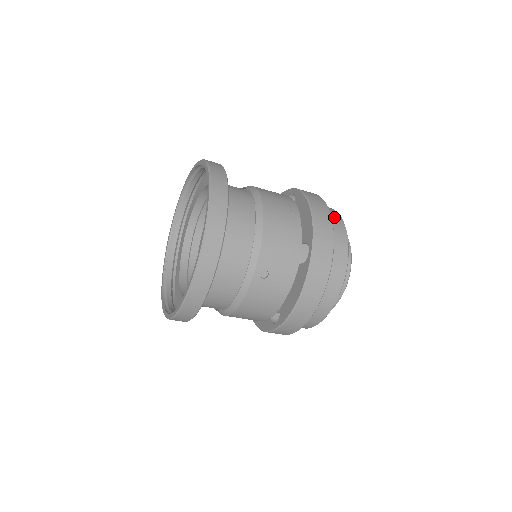
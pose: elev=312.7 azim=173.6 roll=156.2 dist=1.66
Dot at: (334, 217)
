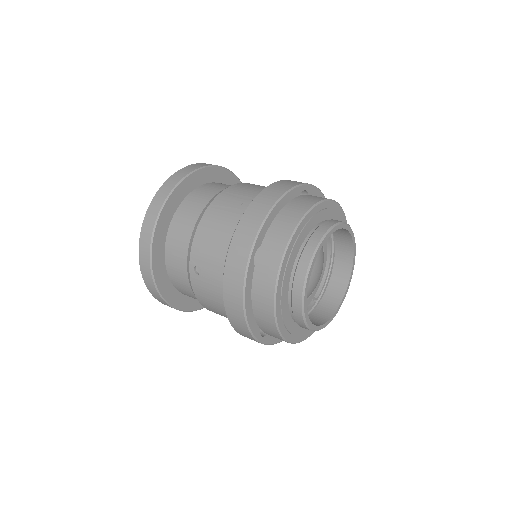
Dot at: (295, 209)
